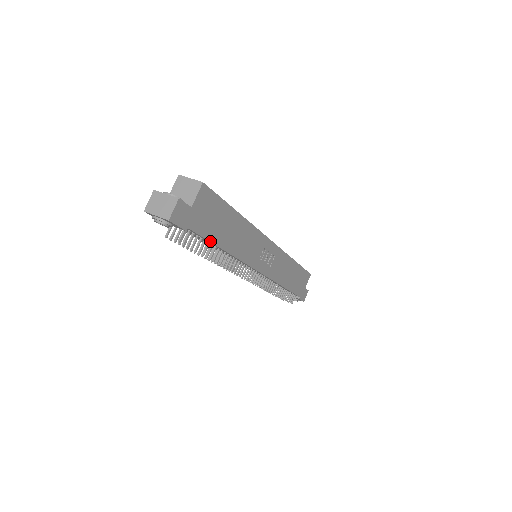
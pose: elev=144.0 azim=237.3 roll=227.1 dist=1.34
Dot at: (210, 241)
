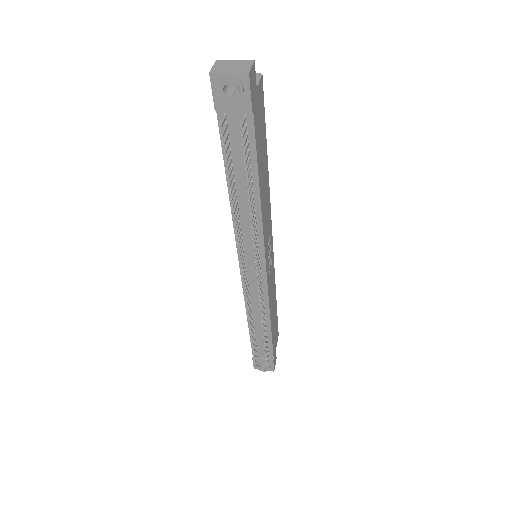
Dot at: (257, 159)
